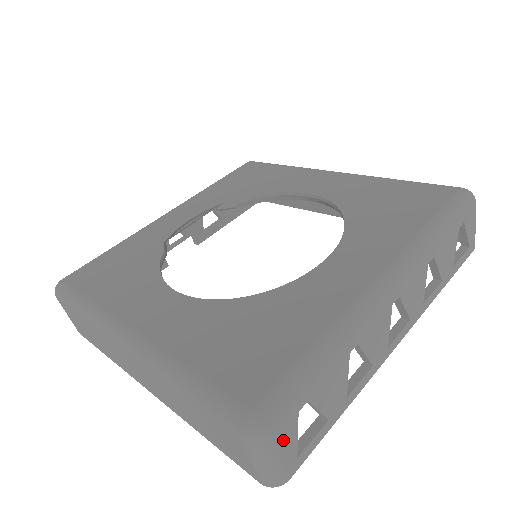
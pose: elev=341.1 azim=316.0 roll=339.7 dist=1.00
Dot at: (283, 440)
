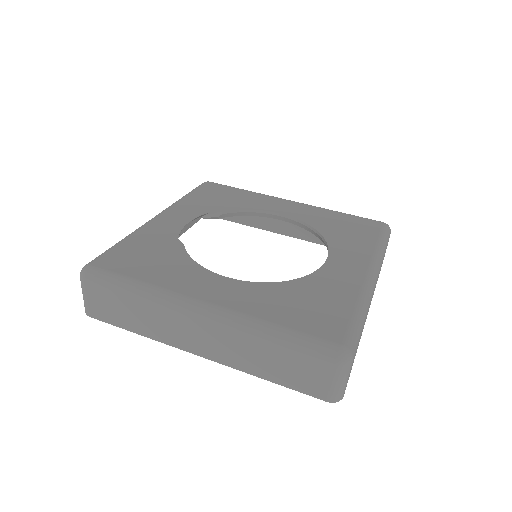
Dot at: (351, 366)
